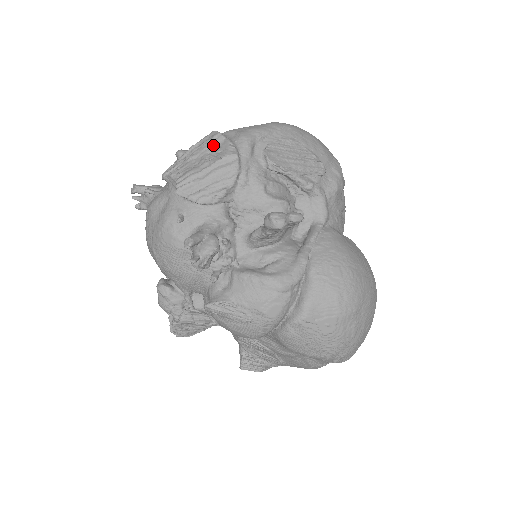
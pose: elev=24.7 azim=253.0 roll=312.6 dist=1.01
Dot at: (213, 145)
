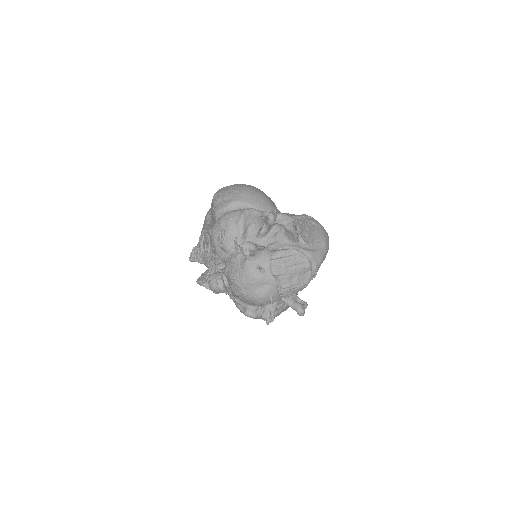
Dot at: (305, 272)
